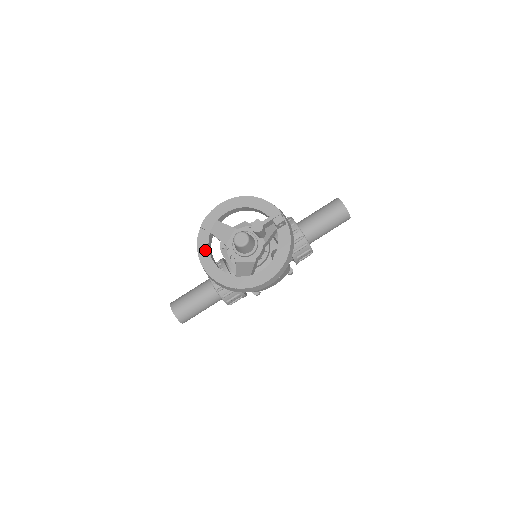
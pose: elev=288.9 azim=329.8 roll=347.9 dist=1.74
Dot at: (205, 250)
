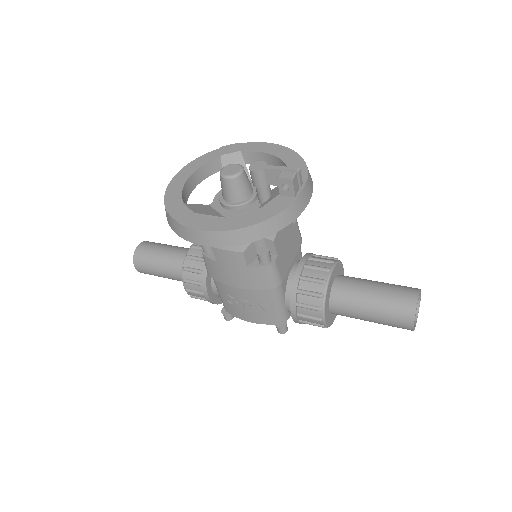
Dot at: (196, 166)
